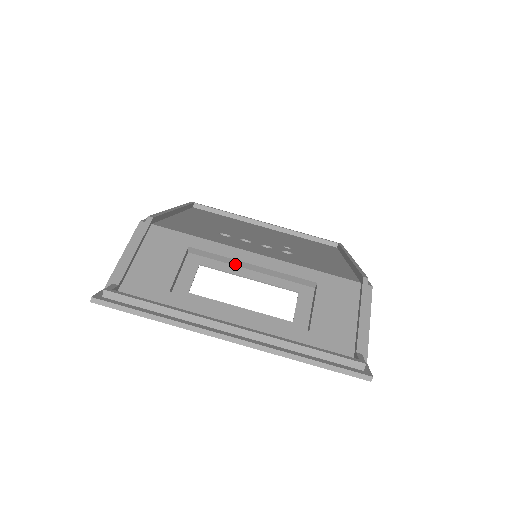
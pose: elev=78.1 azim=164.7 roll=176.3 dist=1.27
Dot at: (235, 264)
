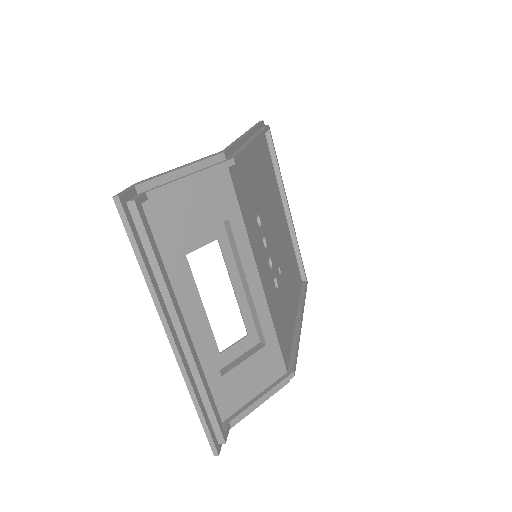
Dot at: (239, 268)
